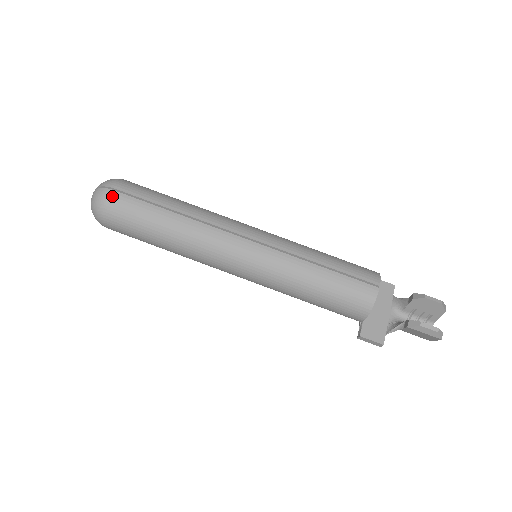
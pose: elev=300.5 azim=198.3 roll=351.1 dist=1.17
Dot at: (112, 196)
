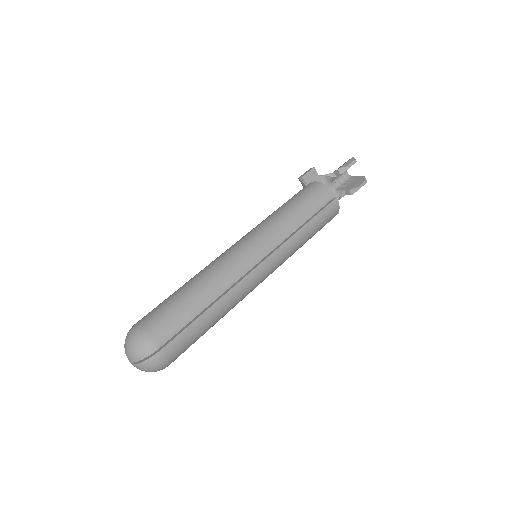
Dot at: (166, 353)
